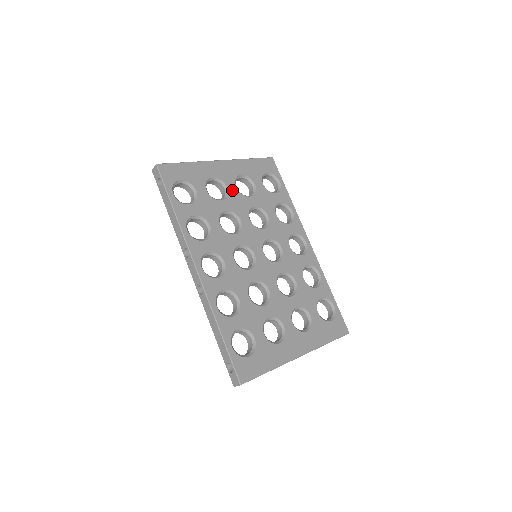
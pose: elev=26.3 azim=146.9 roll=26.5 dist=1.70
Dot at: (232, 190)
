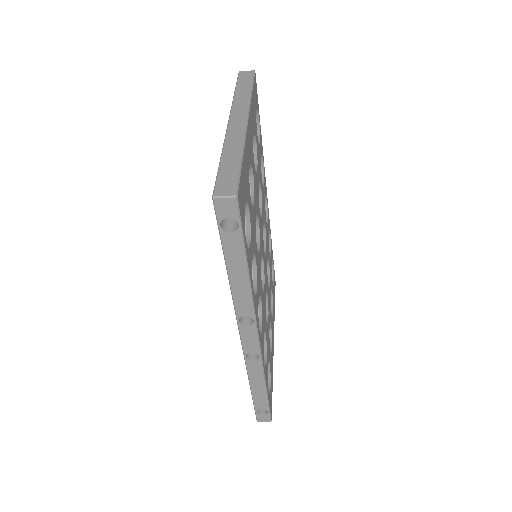
Dot at: (254, 173)
